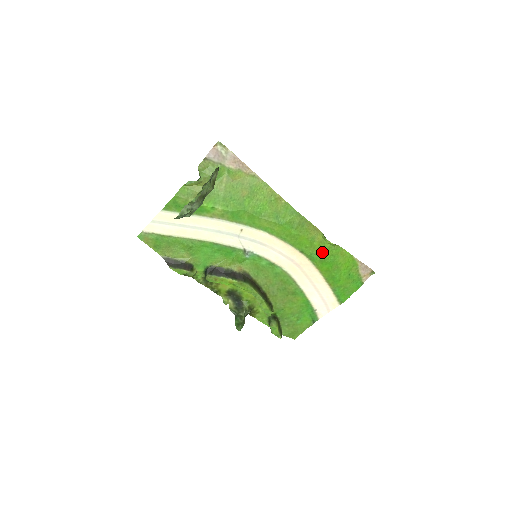
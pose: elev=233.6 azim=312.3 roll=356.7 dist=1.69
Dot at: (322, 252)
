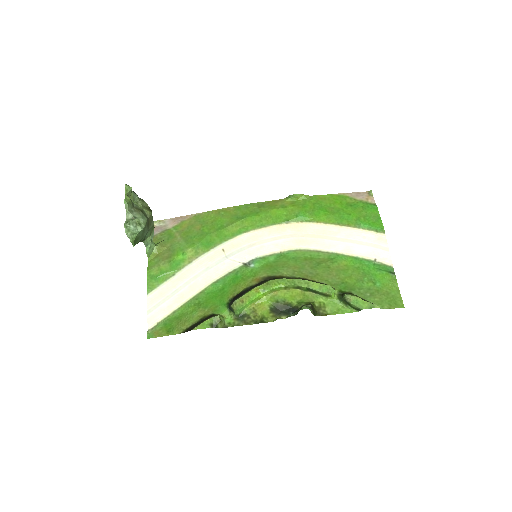
Dot at: (303, 208)
